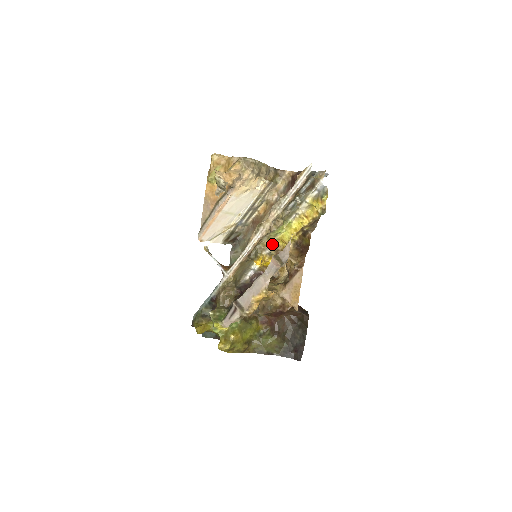
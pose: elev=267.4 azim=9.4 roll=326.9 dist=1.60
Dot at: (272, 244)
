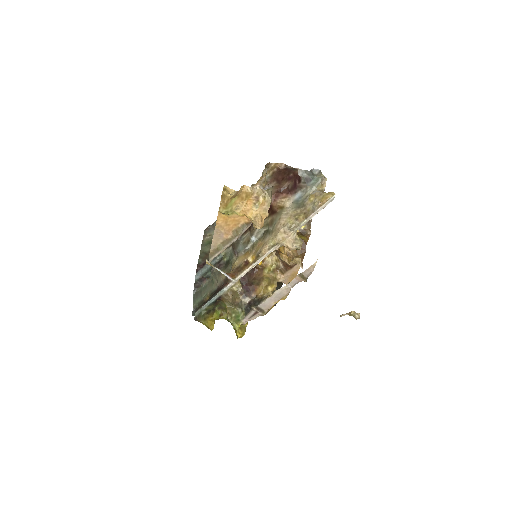
Dot at: occluded
